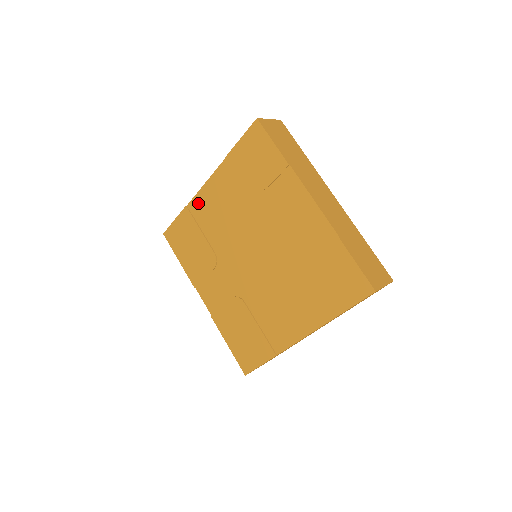
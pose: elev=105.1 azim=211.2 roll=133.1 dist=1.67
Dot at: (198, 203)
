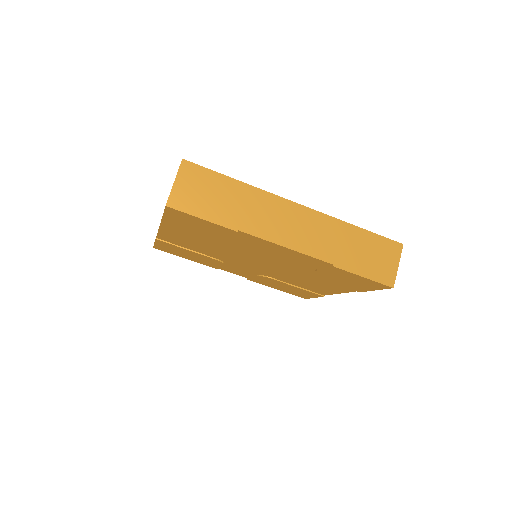
Dot at: (166, 238)
